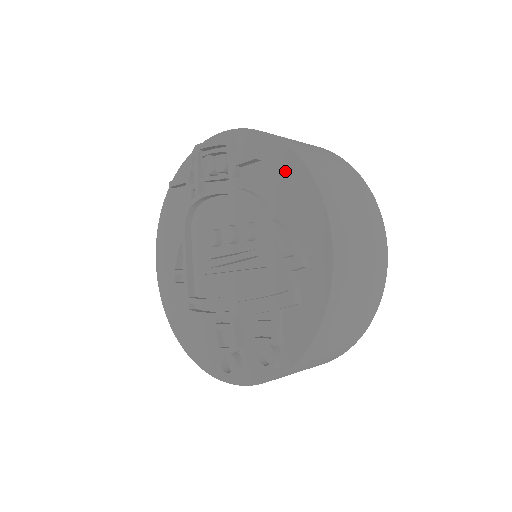
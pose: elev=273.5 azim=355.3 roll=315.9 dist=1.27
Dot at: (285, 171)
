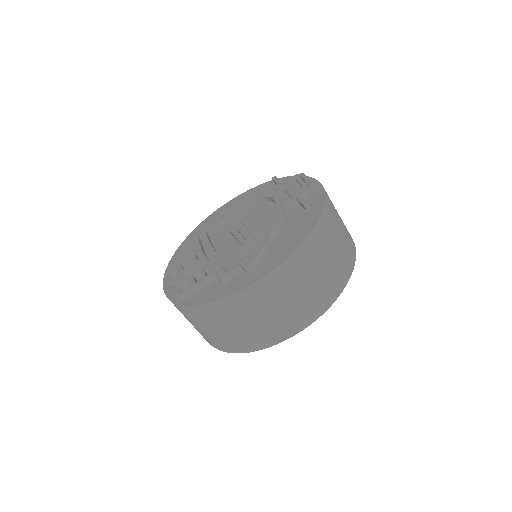
Dot at: (304, 225)
